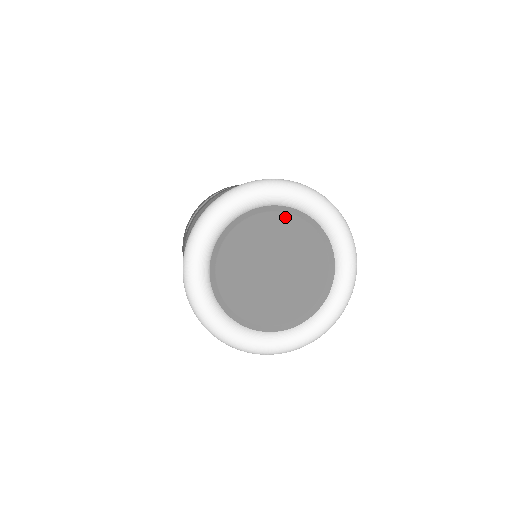
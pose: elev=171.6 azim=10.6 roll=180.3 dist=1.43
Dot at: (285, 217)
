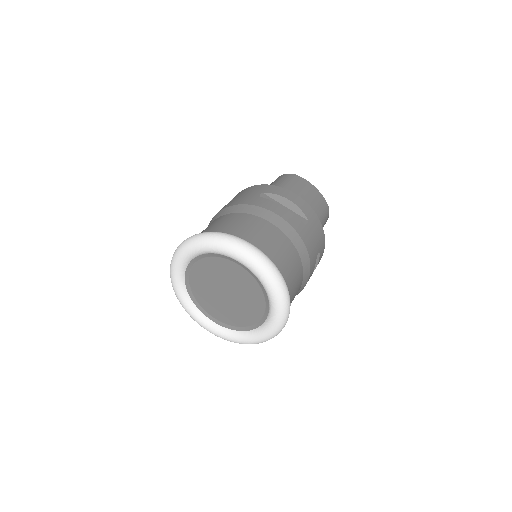
Dot at: (218, 260)
